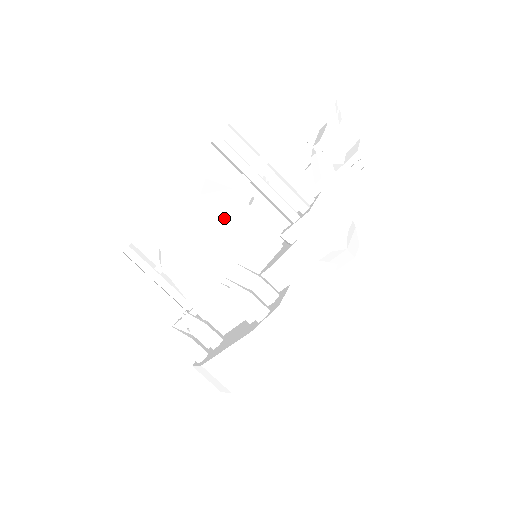
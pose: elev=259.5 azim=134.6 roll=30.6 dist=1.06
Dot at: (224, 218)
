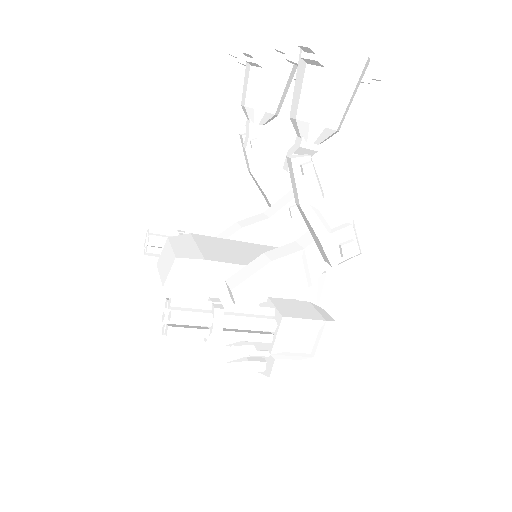
Dot at: occluded
